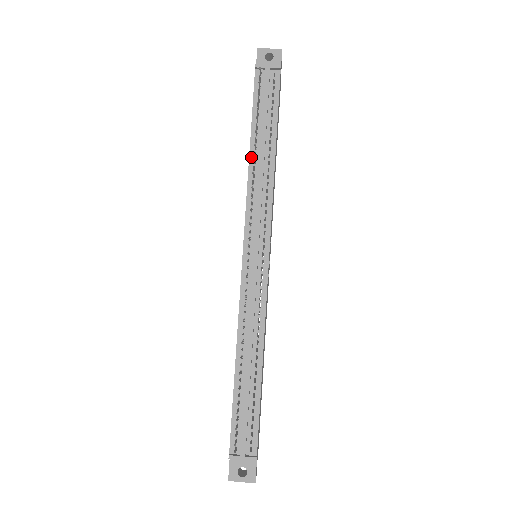
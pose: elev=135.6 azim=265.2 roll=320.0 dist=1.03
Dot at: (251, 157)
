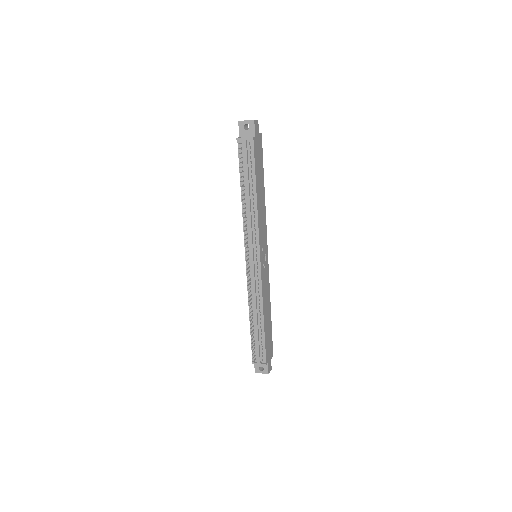
Dot at: occluded
